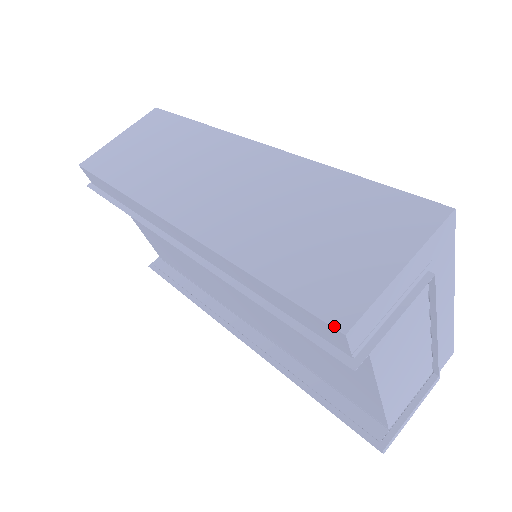
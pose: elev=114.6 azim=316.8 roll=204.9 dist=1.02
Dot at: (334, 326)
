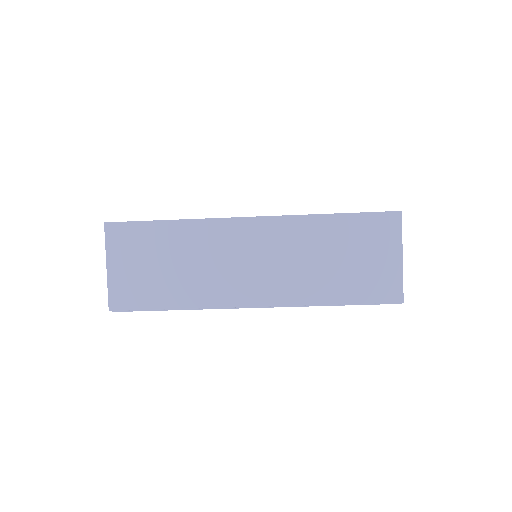
Dot at: (396, 302)
